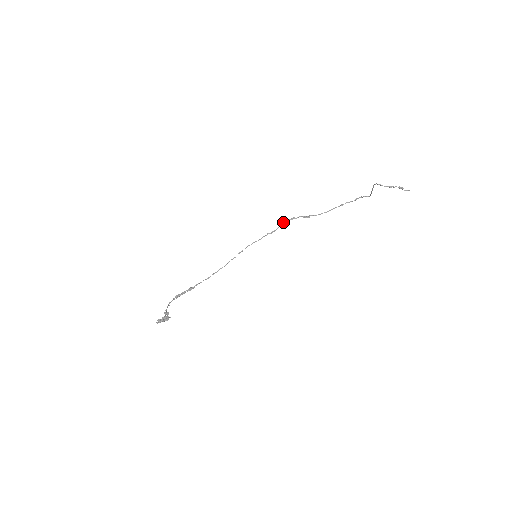
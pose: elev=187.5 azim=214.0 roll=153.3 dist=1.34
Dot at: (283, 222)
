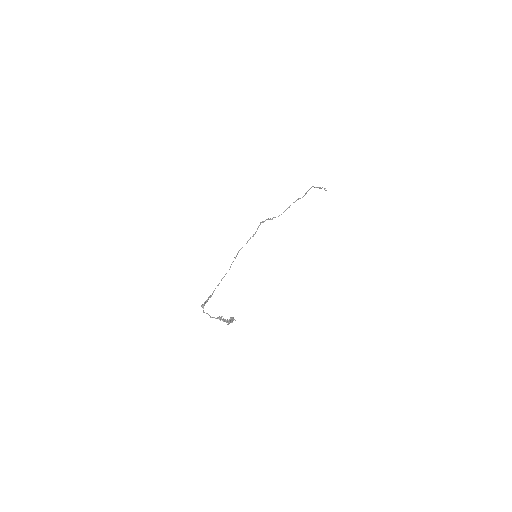
Dot at: (258, 226)
